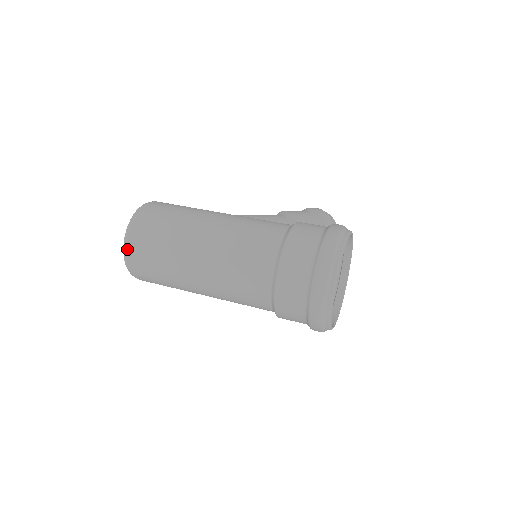
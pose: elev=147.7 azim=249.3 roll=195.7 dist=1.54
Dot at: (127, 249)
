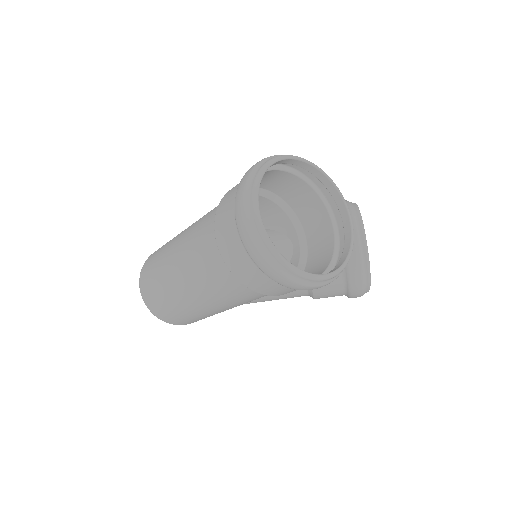
Dot at: (140, 281)
